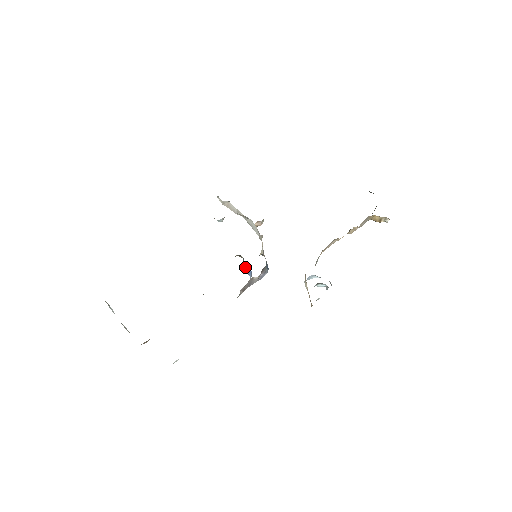
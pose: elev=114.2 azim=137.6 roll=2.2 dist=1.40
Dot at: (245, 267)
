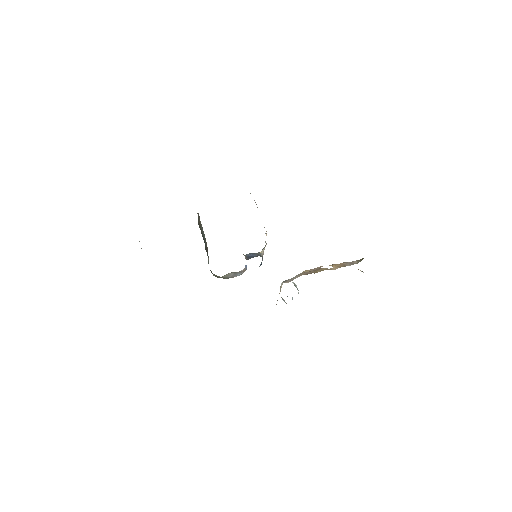
Dot at: occluded
